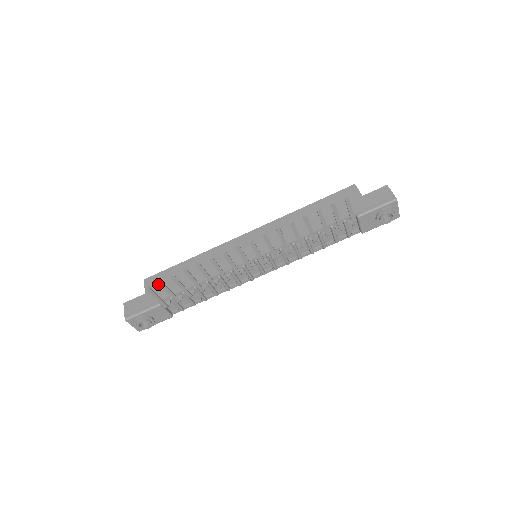
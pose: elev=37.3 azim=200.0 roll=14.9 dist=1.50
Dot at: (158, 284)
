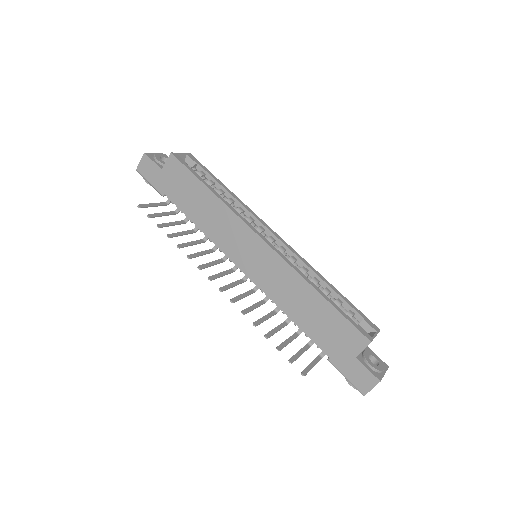
Dot at: (174, 176)
